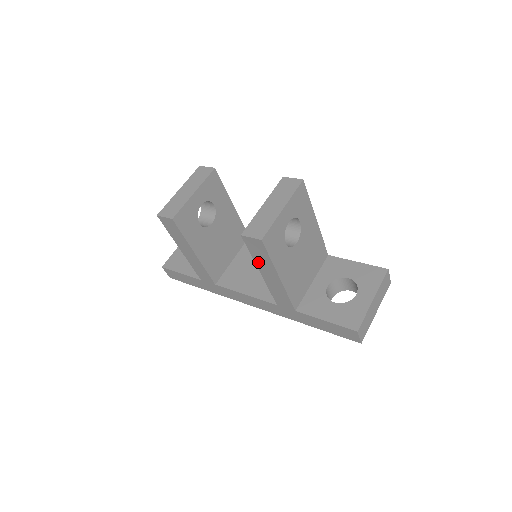
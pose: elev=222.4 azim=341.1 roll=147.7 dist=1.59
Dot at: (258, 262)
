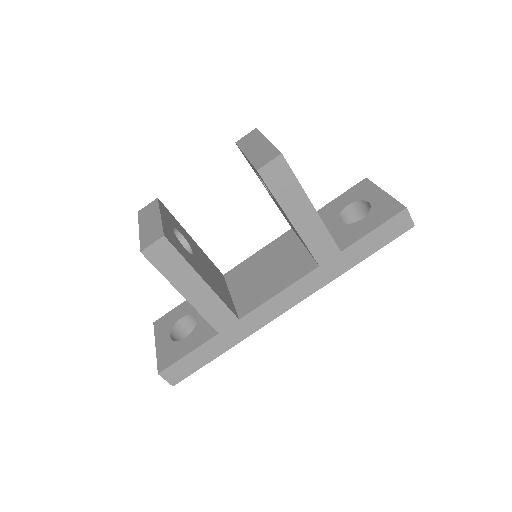
Dot at: (284, 202)
